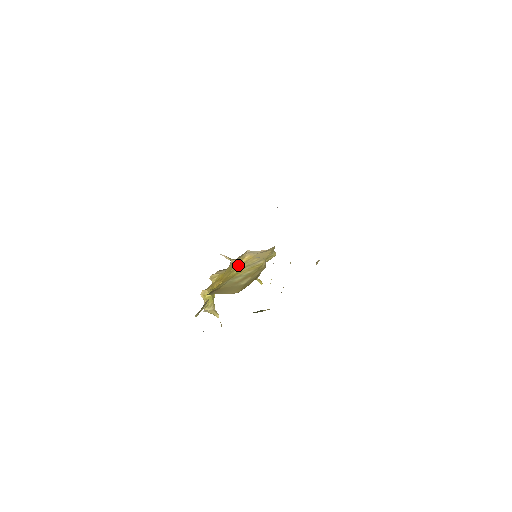
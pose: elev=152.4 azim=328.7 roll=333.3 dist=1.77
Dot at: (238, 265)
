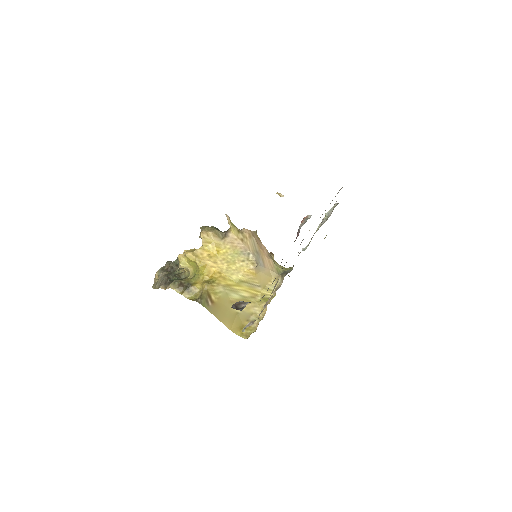
Dot at: (240, 270)
